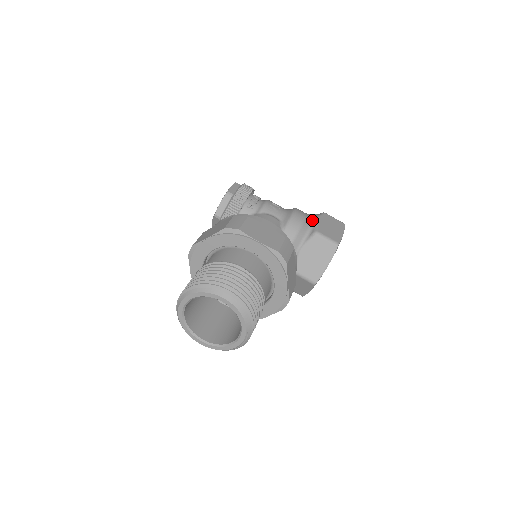
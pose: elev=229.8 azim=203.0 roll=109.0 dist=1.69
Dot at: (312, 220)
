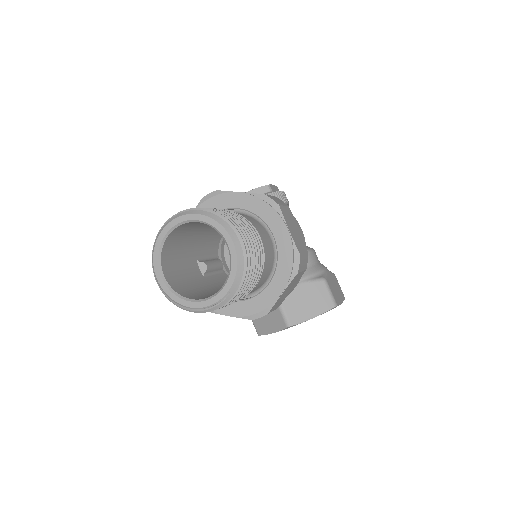
Dot at: (325, 268)
